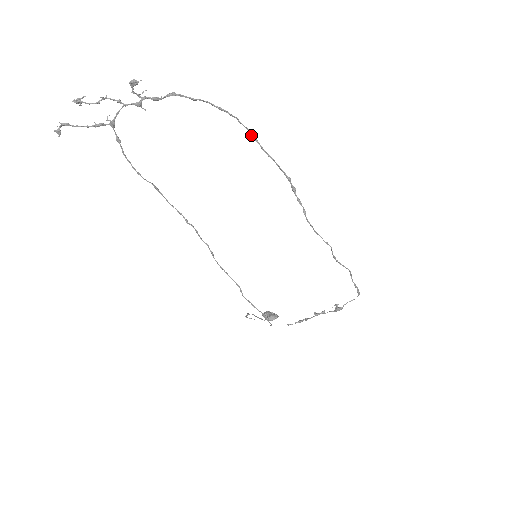
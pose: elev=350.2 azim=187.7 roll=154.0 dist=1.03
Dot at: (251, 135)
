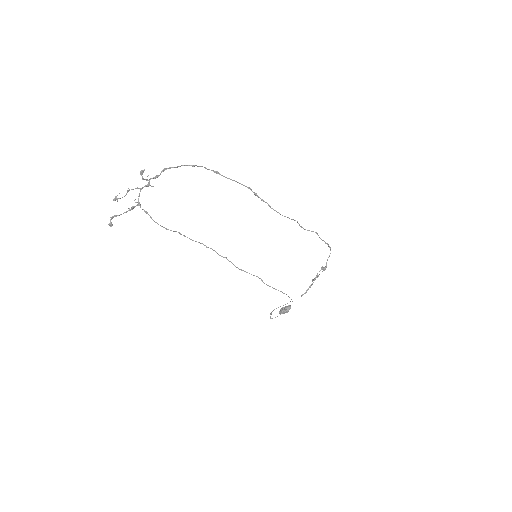
Dot at: (216, 173)
